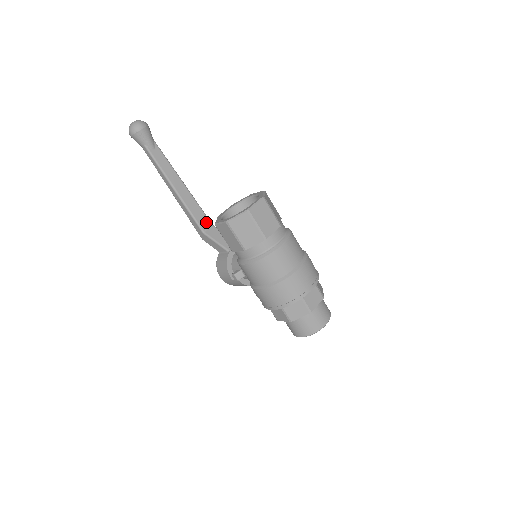
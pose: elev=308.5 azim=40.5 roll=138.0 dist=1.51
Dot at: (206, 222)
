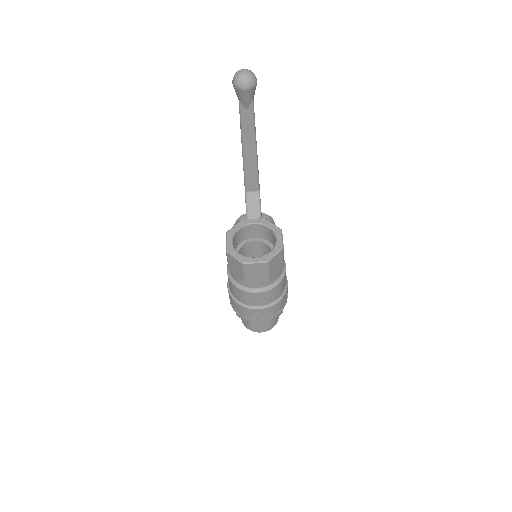
Dot at: (254, 186)
